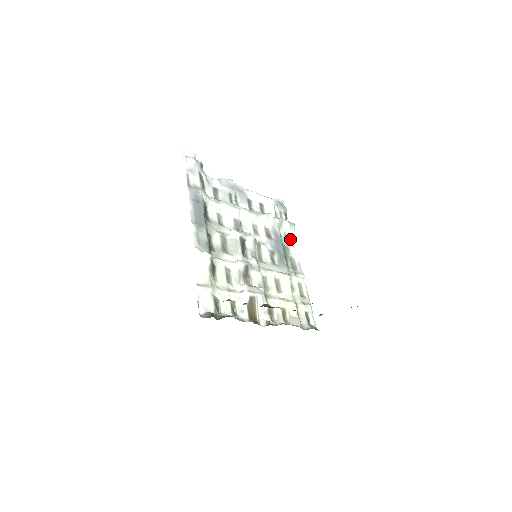
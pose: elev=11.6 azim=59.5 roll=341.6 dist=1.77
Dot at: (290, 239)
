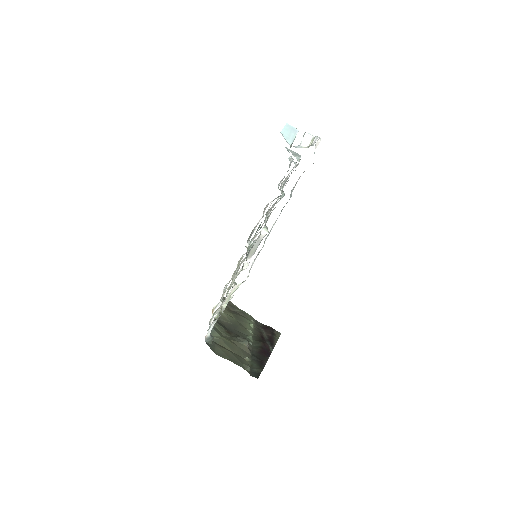
Dot at: (267, 205)
